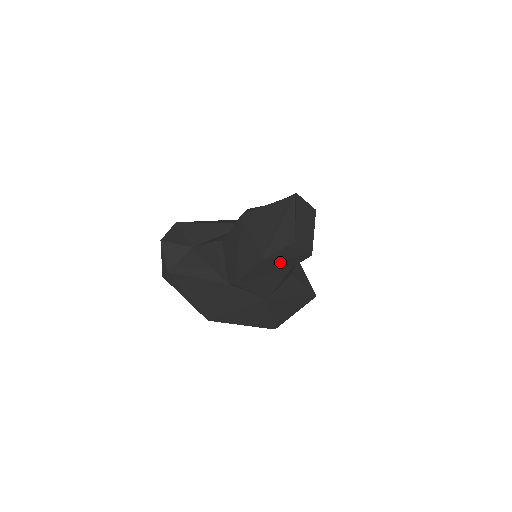
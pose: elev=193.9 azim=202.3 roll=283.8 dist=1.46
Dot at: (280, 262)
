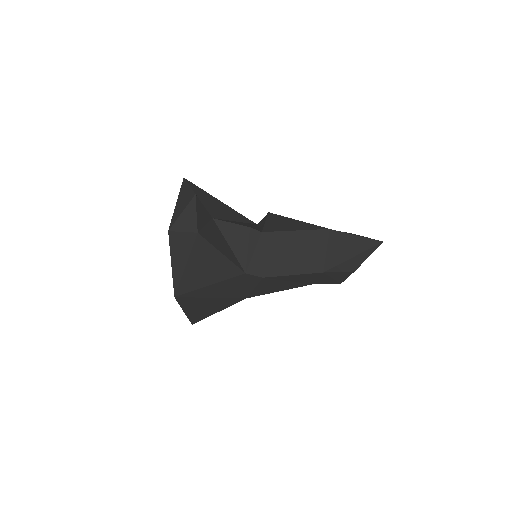
Dot at: (321, 278)
